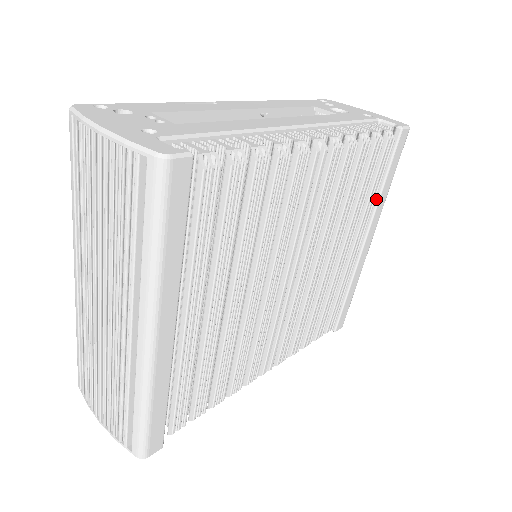
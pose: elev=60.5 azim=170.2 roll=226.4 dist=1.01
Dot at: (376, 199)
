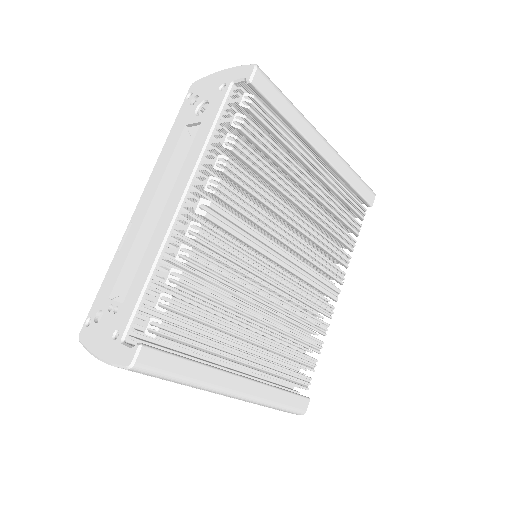
Dot at: (293, 129)
